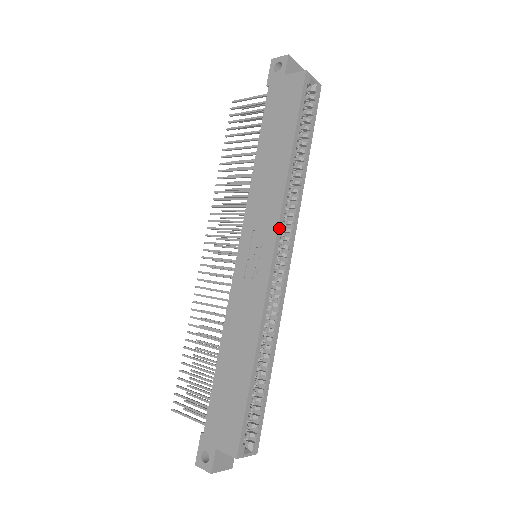
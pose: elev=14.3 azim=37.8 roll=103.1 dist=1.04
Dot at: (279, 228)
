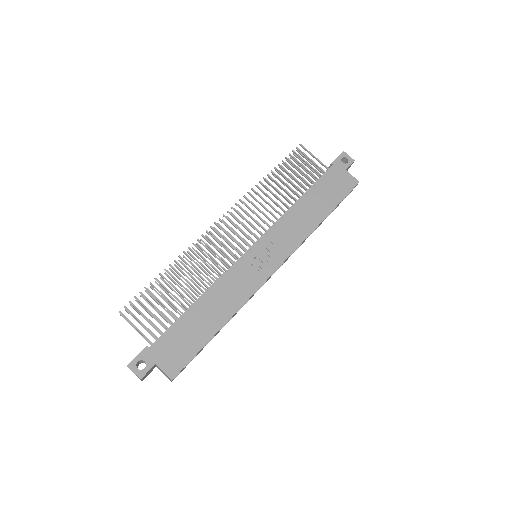
Dot at: (289, 256)
